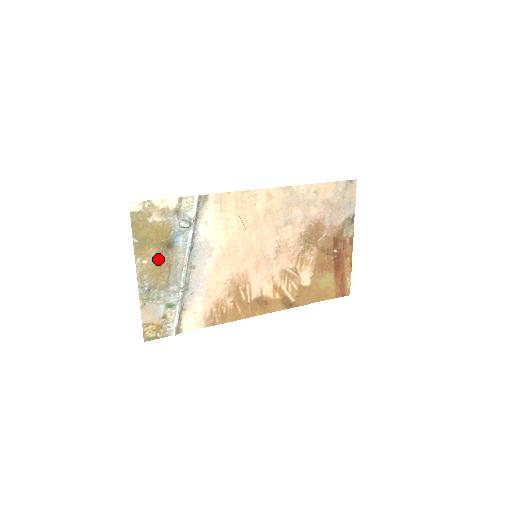
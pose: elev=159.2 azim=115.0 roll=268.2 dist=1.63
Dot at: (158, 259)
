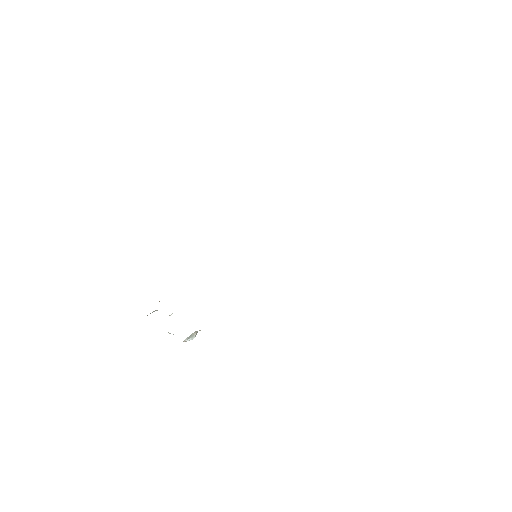
Dot at: occluded
